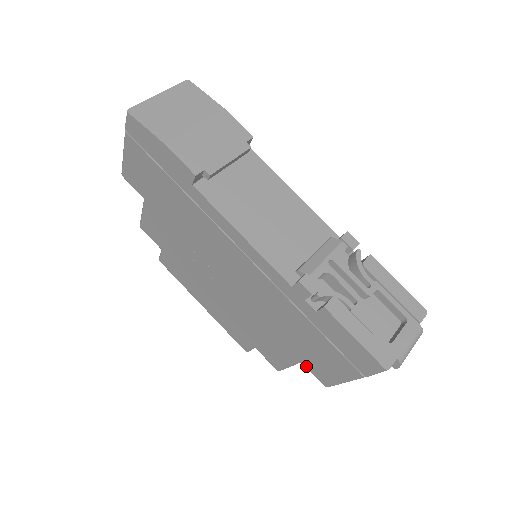
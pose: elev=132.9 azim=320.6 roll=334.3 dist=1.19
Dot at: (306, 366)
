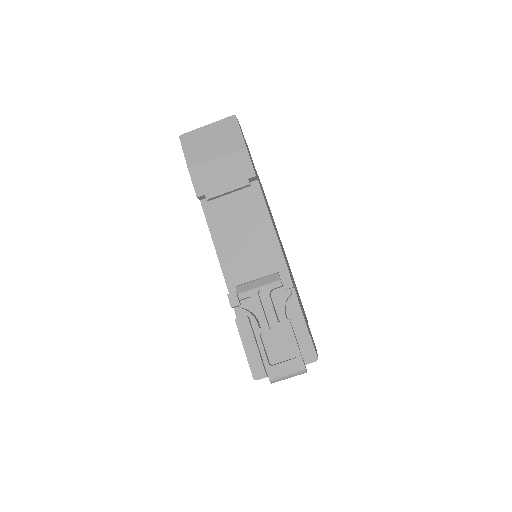
Dot at: occluded
